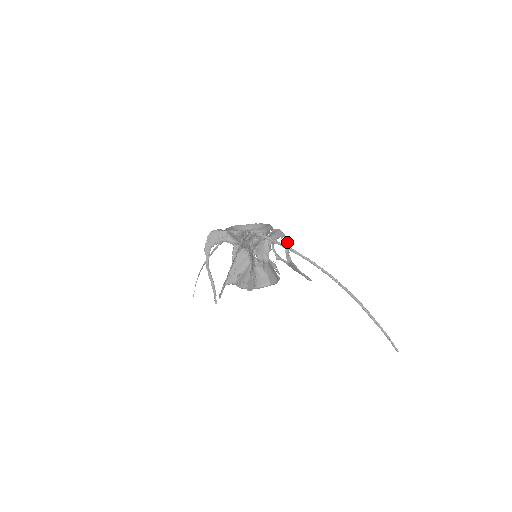
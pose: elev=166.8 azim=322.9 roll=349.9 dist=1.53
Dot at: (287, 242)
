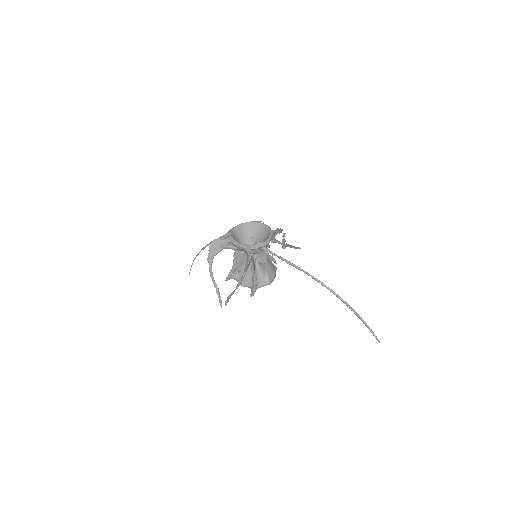
Dot at: (284, 234)
